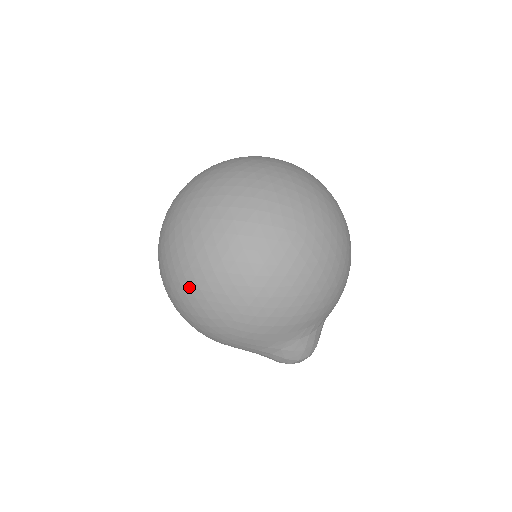
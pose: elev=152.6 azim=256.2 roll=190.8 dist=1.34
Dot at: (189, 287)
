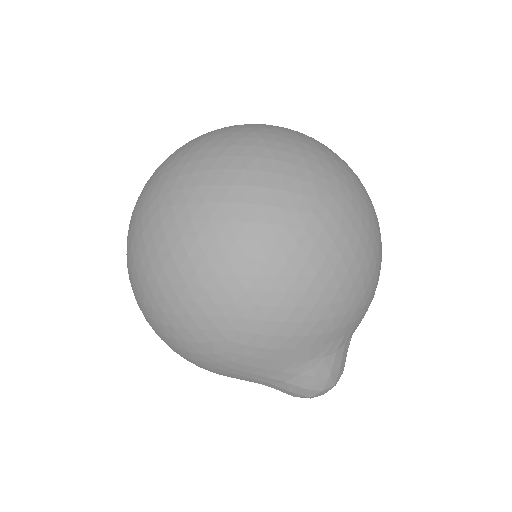
Dot at: (170, 284)
